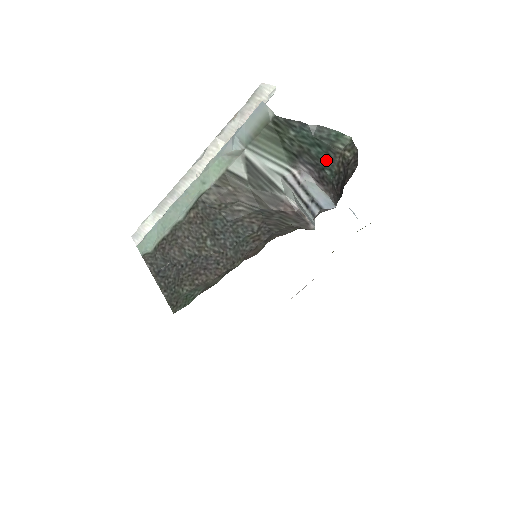
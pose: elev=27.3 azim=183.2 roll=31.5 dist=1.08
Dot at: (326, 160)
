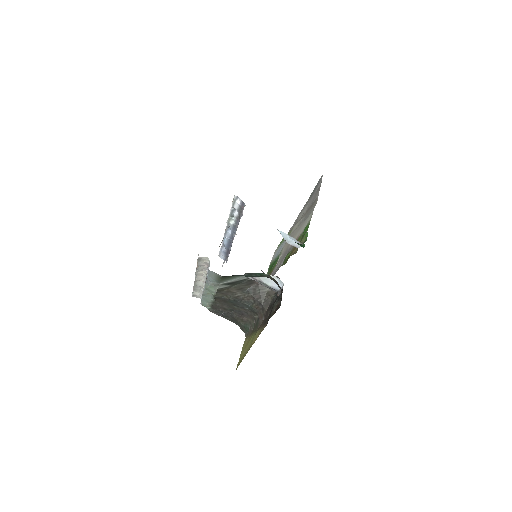
Dot at: occluded
